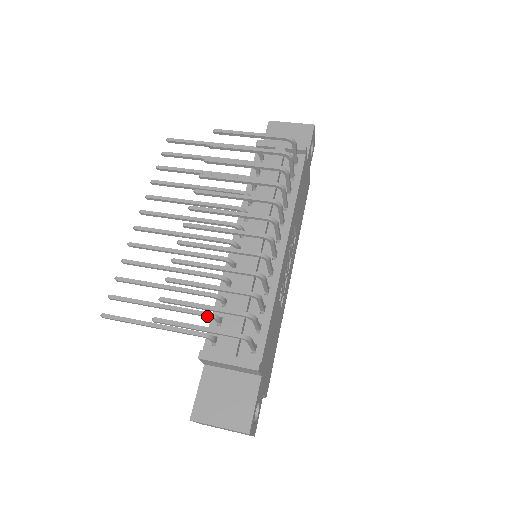
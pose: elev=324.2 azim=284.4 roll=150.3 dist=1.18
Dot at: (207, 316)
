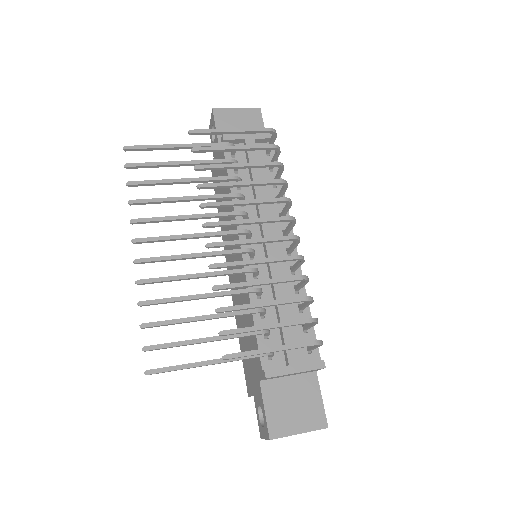
Dot at: occluded
